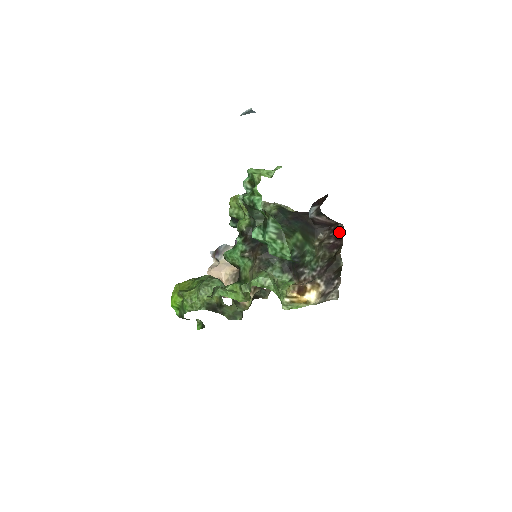
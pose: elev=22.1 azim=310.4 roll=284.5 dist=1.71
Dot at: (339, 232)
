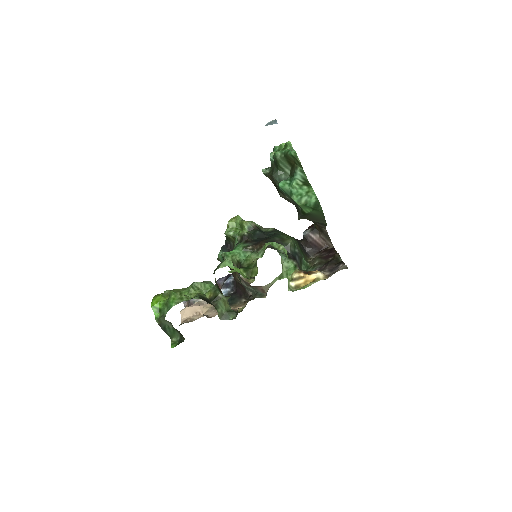
Dot at: (331, 250)
